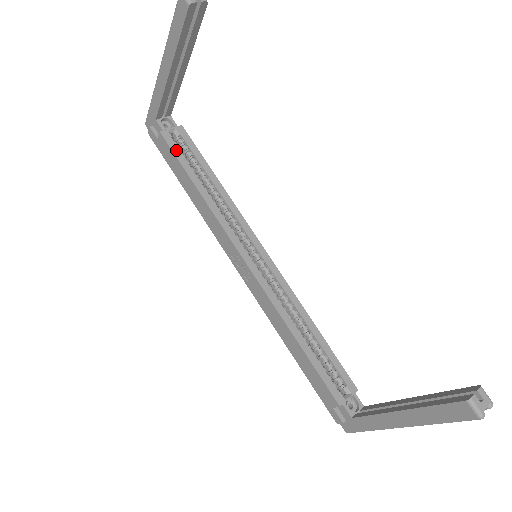
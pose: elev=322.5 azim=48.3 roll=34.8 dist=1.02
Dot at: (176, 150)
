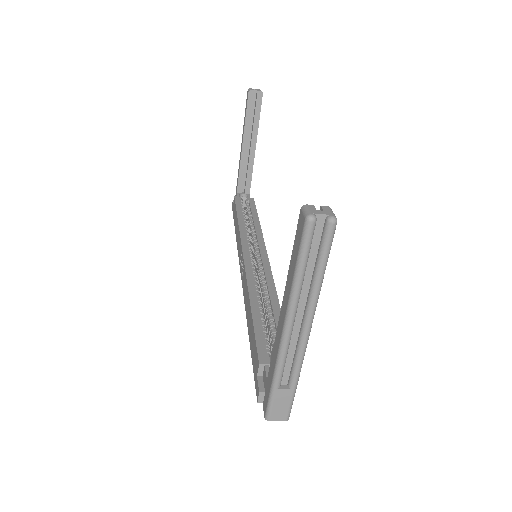
Dot at: (239, 204)
